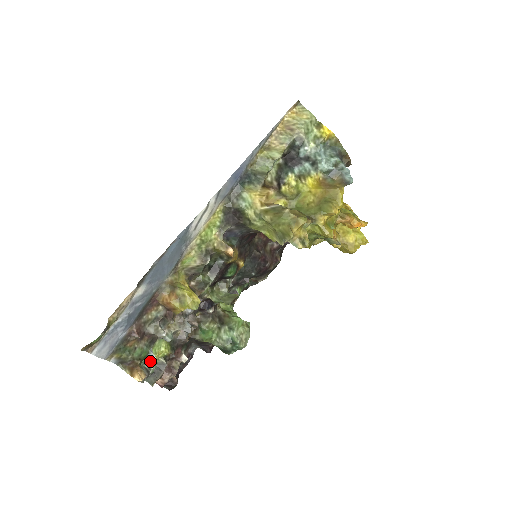
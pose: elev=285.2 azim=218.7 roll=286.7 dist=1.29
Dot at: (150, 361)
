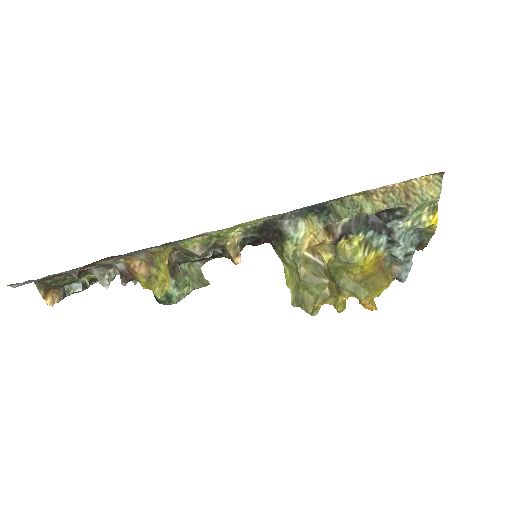
Dot at: (73, 289)
